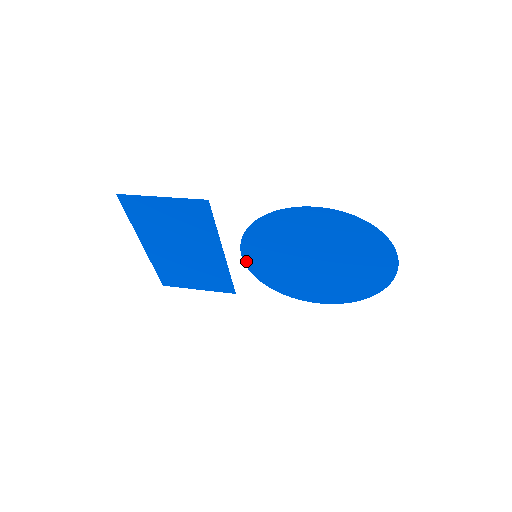
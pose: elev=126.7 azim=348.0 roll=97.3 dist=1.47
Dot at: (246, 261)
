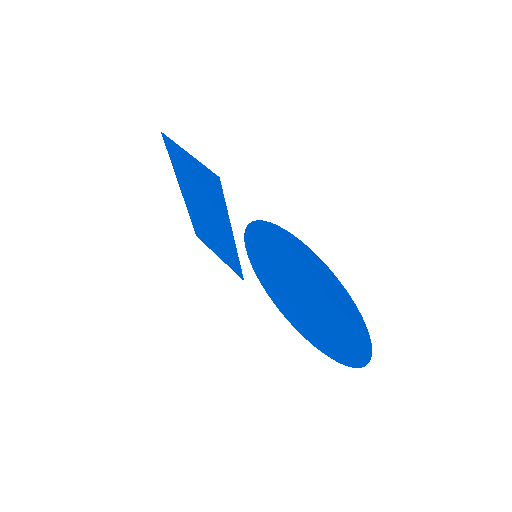
Dot at: (249, 255)
